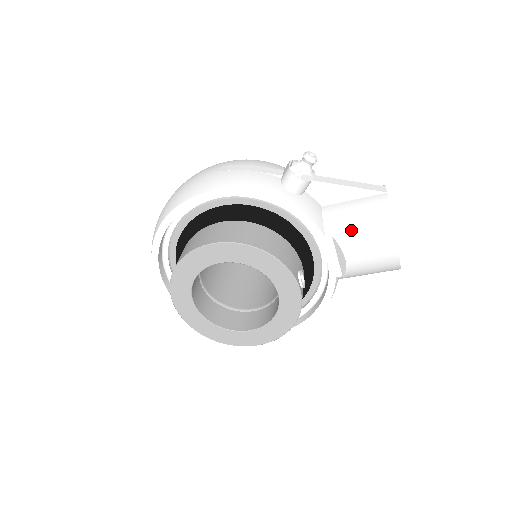
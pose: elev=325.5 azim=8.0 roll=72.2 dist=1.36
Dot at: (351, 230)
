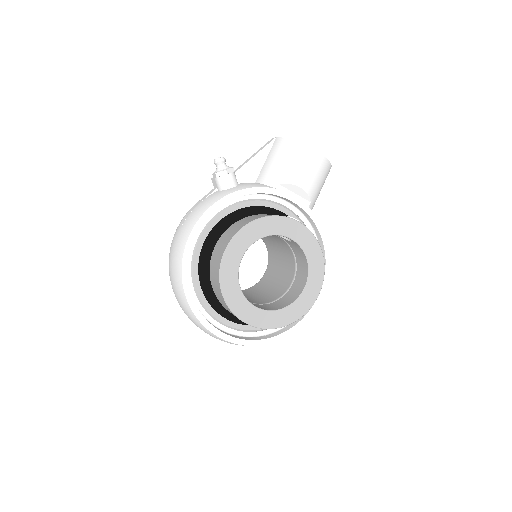
Dot at: (284, 170)
